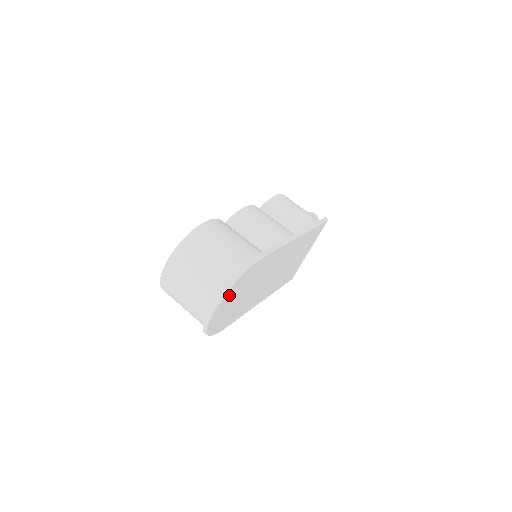
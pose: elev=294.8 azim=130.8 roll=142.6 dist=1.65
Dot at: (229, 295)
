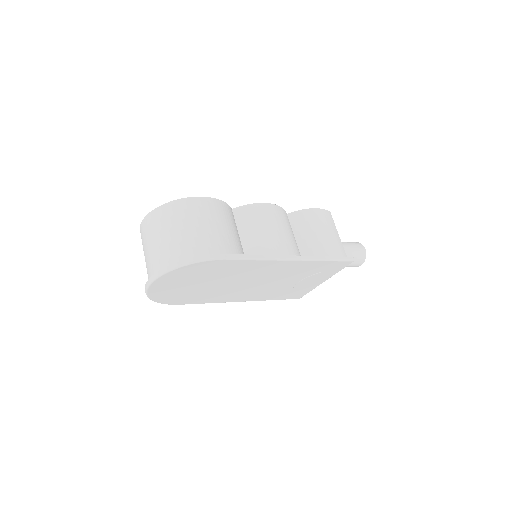
Dot at: (174, 276)
